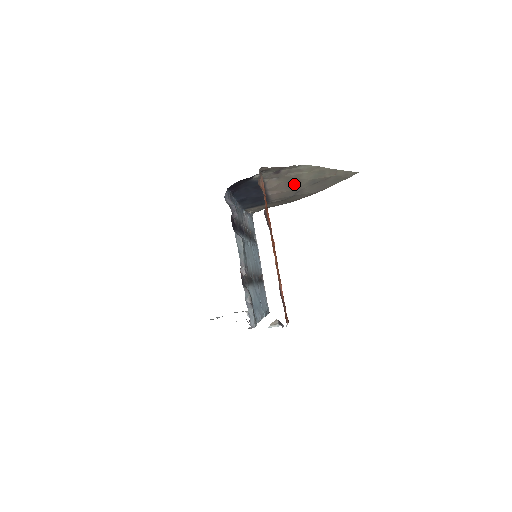
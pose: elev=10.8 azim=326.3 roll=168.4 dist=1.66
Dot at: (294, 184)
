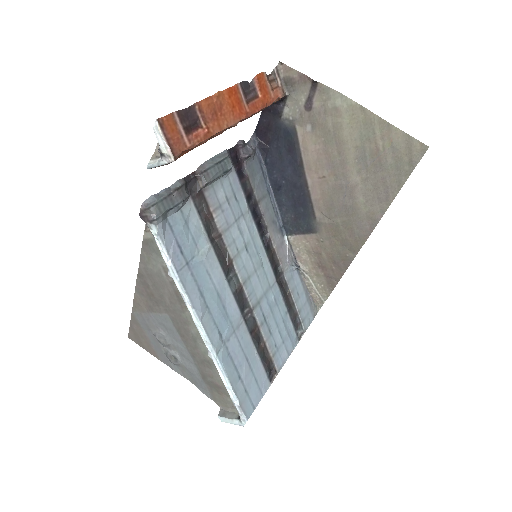
Dot at: (336, 156)
